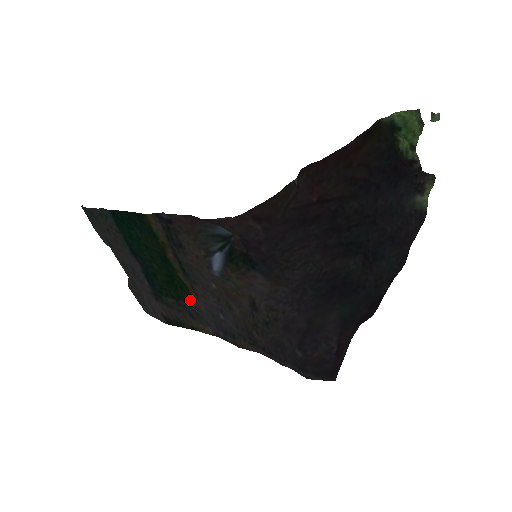
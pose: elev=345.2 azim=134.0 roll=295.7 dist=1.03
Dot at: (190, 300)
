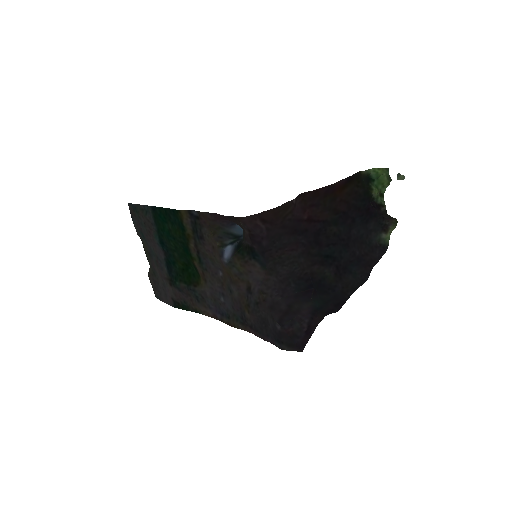
Dot at: (199, 285)
